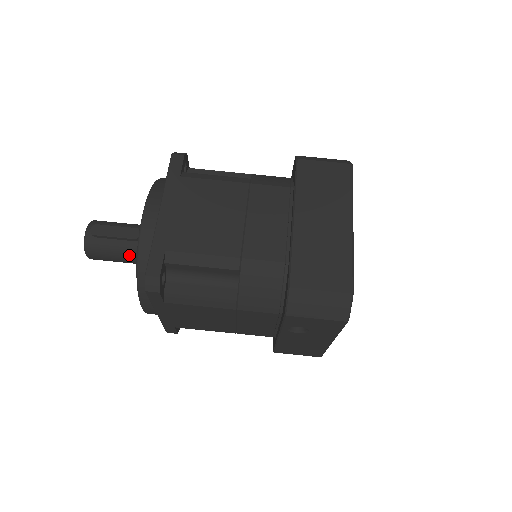
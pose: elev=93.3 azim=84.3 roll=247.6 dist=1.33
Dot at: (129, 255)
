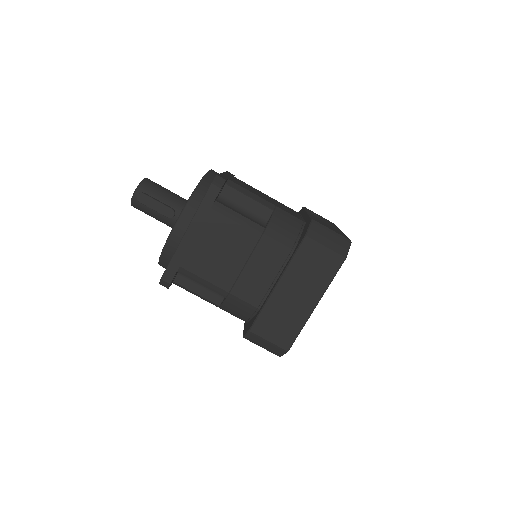
Dot at: (162, 222)
